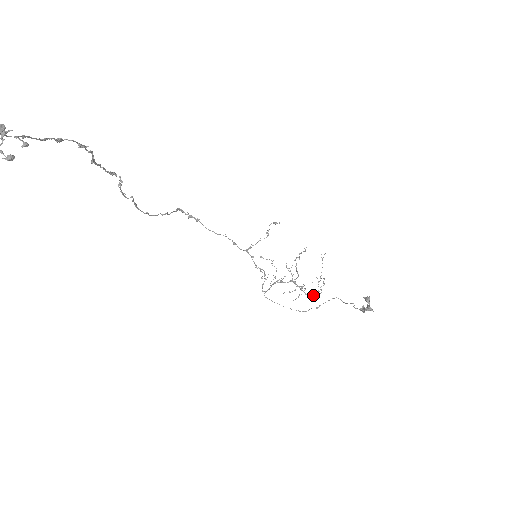
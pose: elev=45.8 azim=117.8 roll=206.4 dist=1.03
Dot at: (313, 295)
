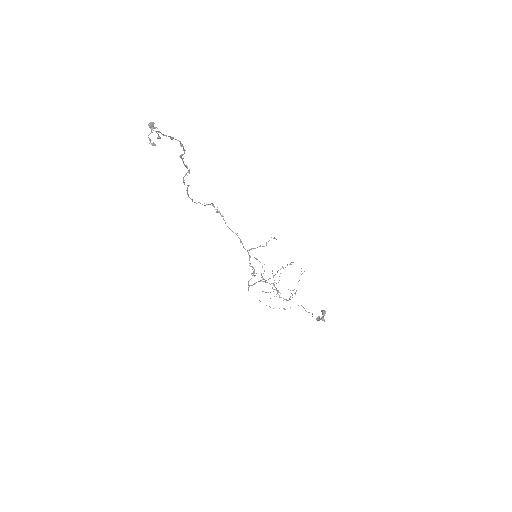
Dot at: (285, 299)
